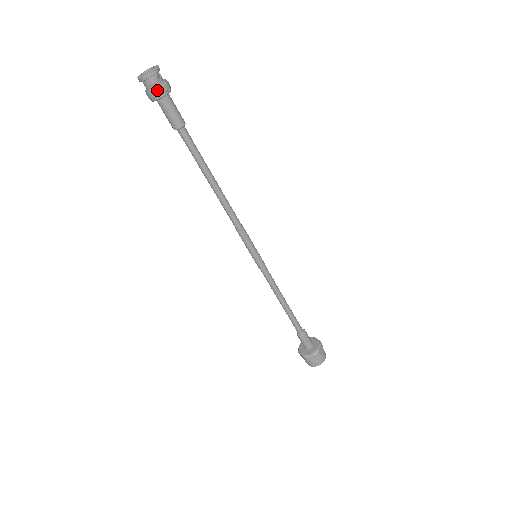
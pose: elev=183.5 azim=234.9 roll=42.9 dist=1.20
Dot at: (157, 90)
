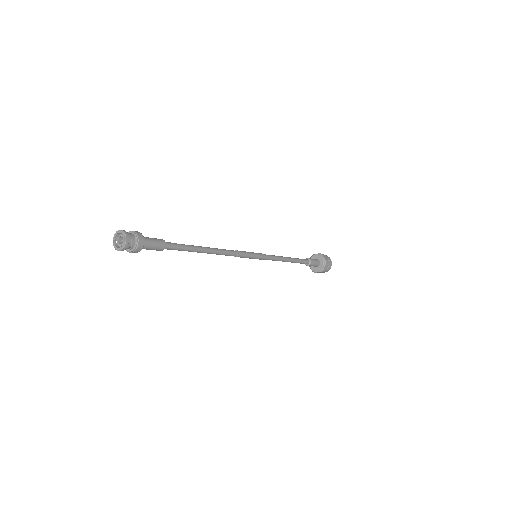
Dot at: (133, 252)
